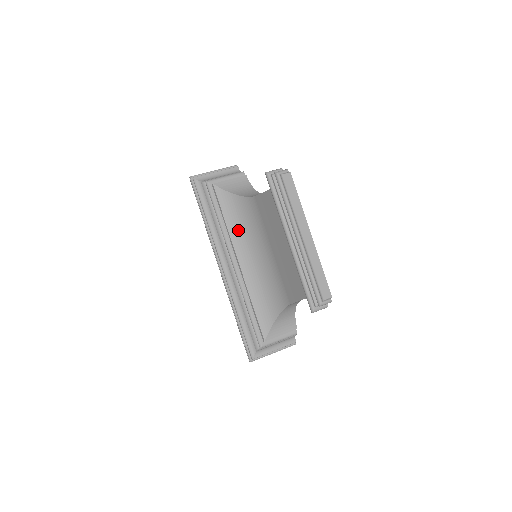
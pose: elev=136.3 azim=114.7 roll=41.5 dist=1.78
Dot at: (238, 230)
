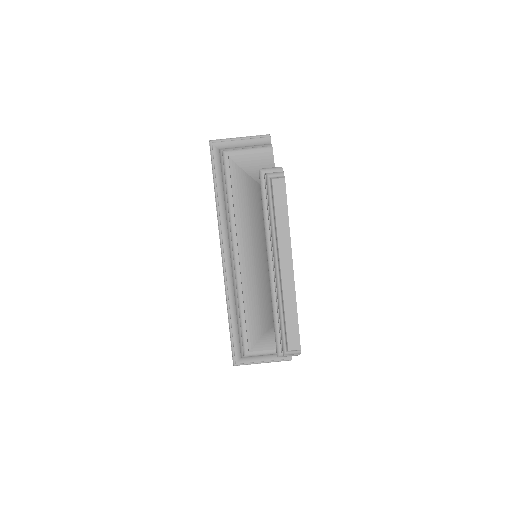
Dot at: (245, 219)
